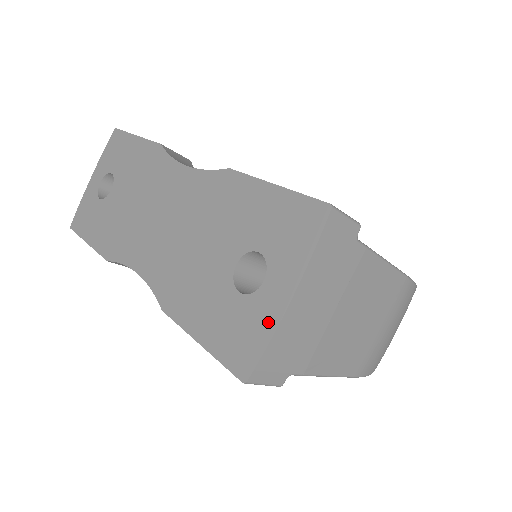
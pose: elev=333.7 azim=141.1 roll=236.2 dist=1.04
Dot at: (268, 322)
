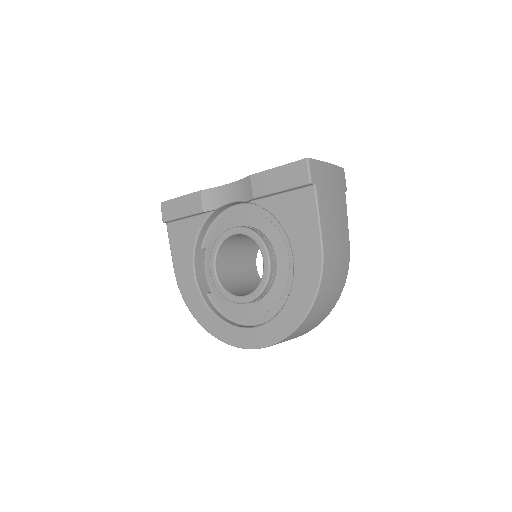
Dot at: occluded
